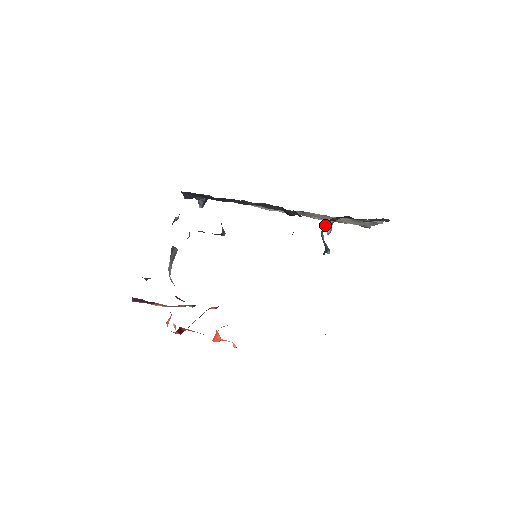
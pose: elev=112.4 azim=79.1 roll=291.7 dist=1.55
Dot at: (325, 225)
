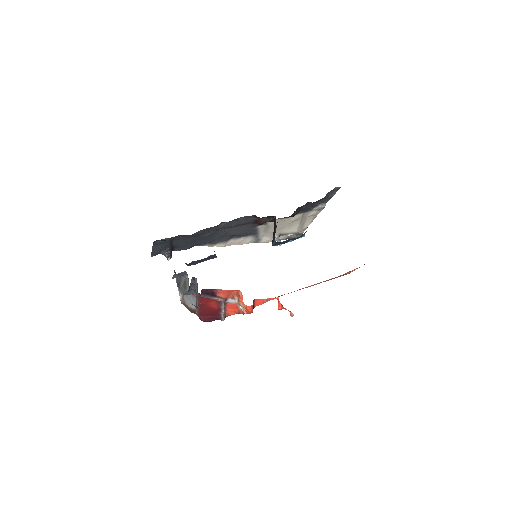
Dot at: occluded
